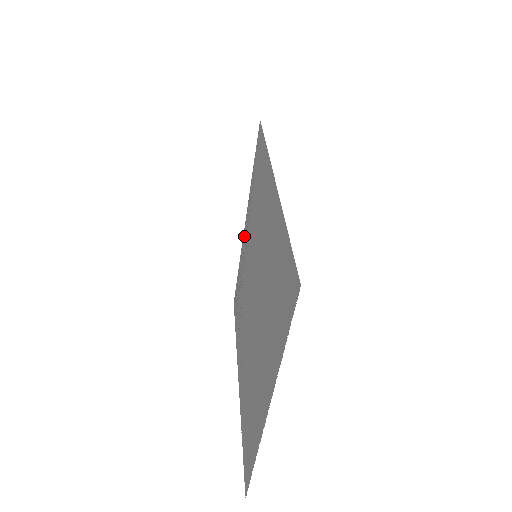
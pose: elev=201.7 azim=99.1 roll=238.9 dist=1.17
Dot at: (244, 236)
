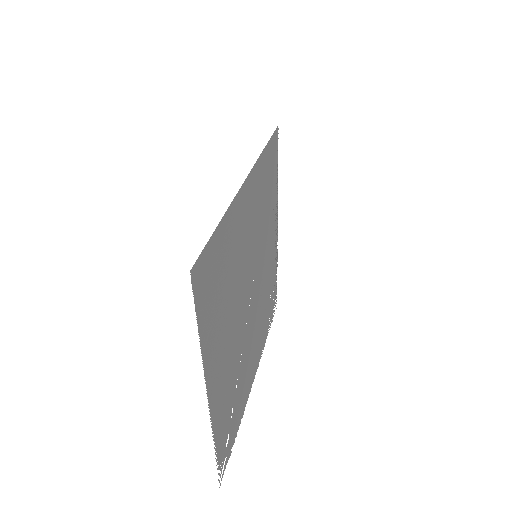
Dot at: (275, 240)
